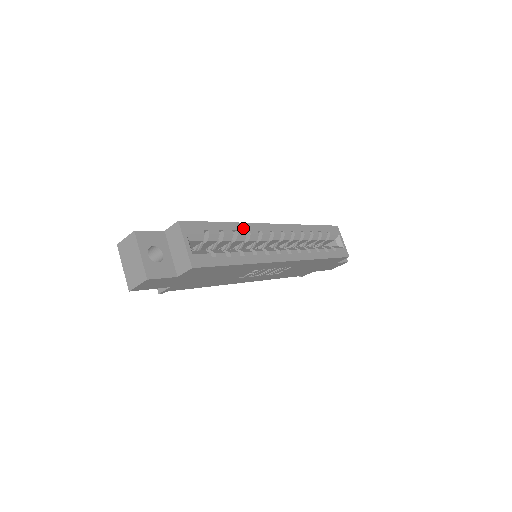
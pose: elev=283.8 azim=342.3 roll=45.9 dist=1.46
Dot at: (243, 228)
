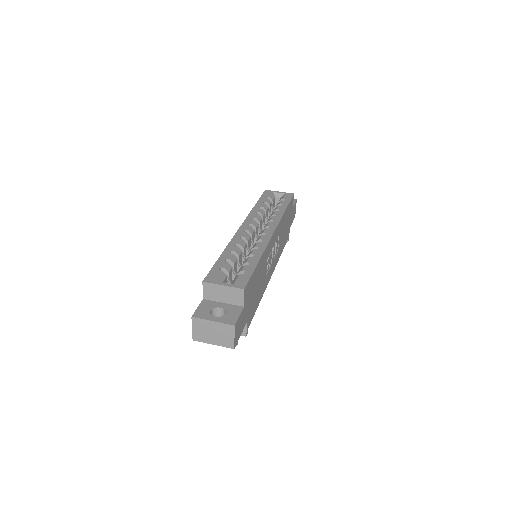
Dot at: (232, 246)
